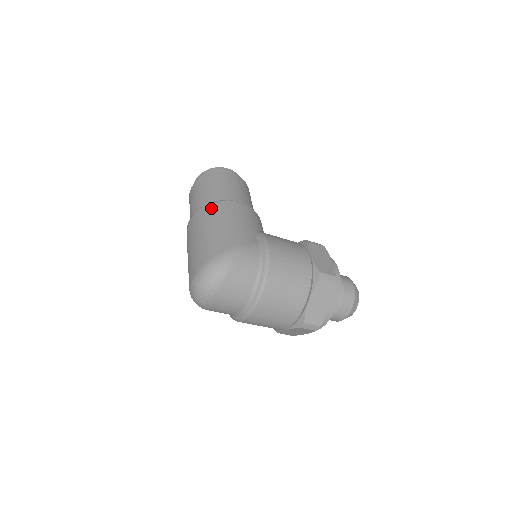
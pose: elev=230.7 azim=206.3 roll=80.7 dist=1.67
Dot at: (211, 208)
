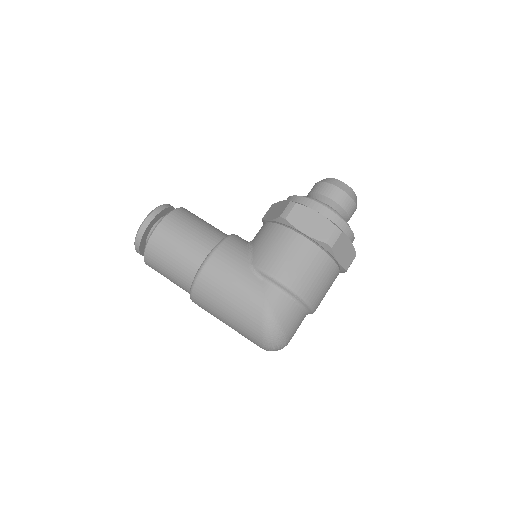
Dot at: (201, 291)
